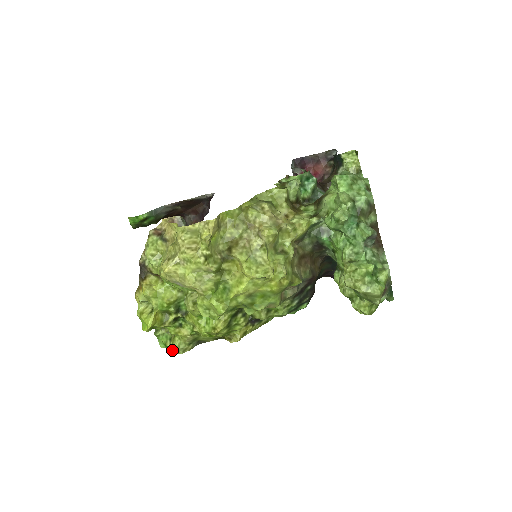
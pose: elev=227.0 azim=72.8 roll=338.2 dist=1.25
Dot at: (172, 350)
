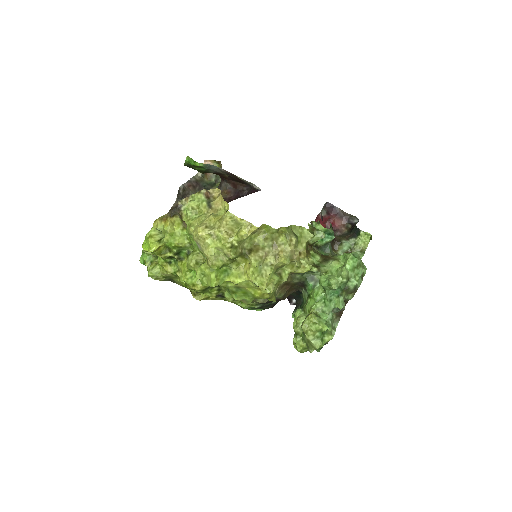
Dot at: (149, 272)
